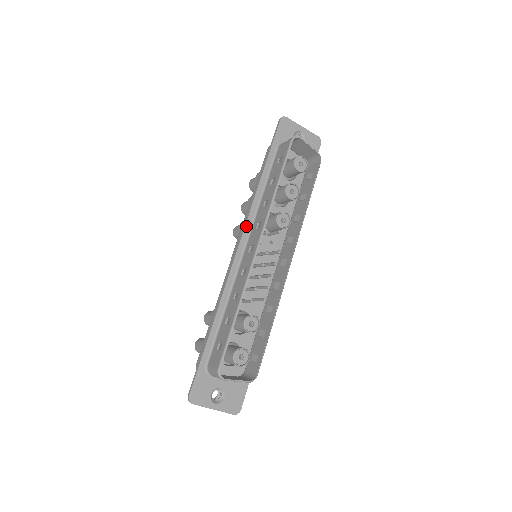
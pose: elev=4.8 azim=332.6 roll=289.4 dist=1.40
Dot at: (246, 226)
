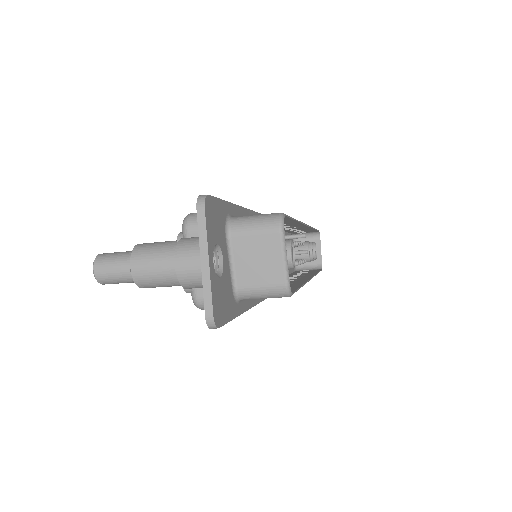
Dot at: occluded
